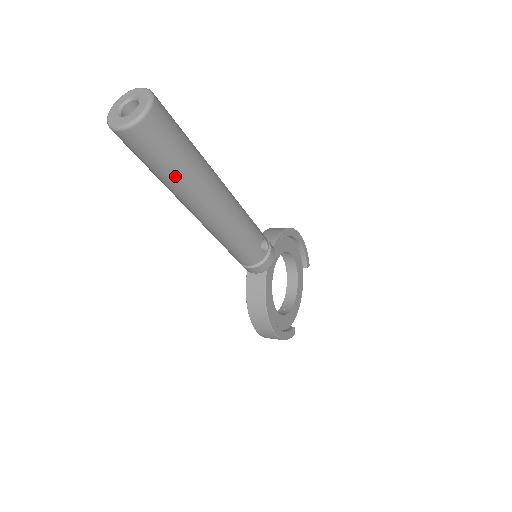
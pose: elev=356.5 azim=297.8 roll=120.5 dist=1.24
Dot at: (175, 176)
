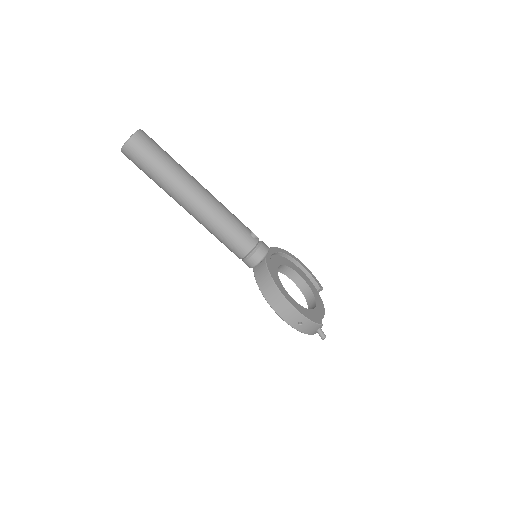
Dot at: (164, 170)
